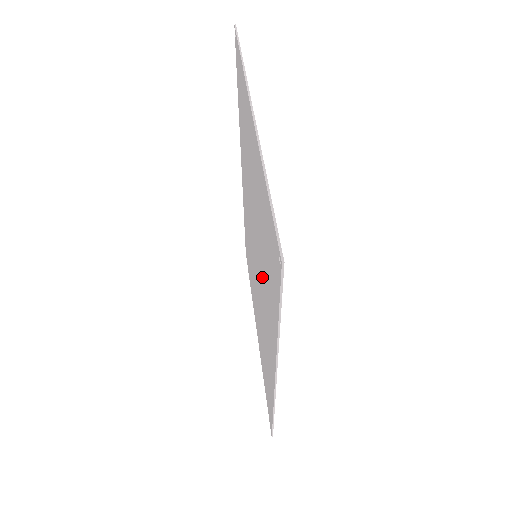
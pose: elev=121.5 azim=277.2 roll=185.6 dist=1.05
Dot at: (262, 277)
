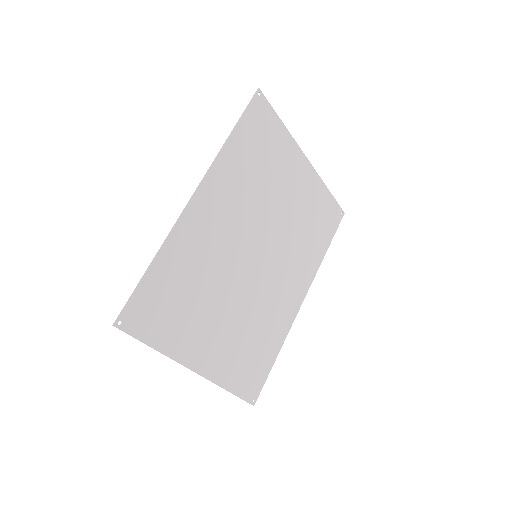
Dot at: (247, 206)
